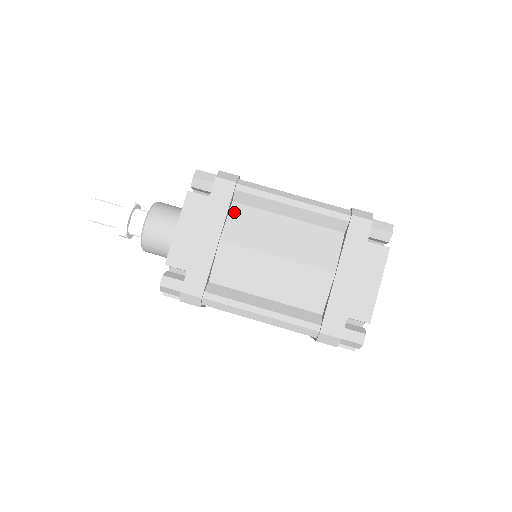
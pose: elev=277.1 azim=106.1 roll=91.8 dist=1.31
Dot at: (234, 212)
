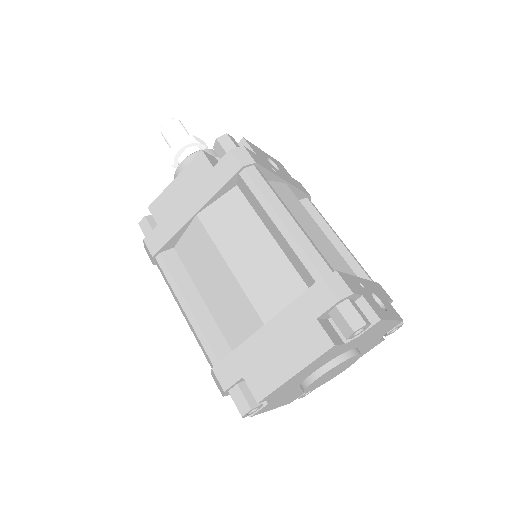
Dot at: (229, 196)
